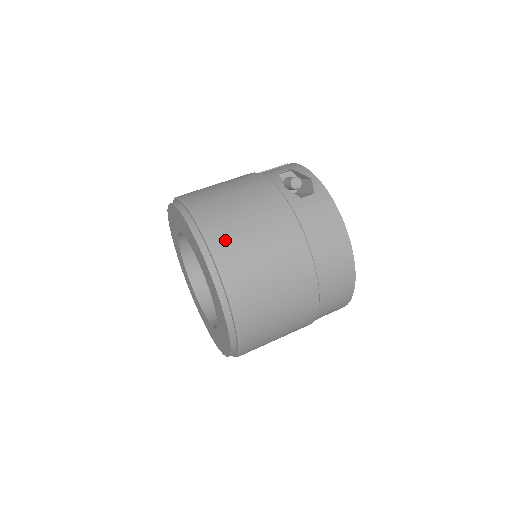
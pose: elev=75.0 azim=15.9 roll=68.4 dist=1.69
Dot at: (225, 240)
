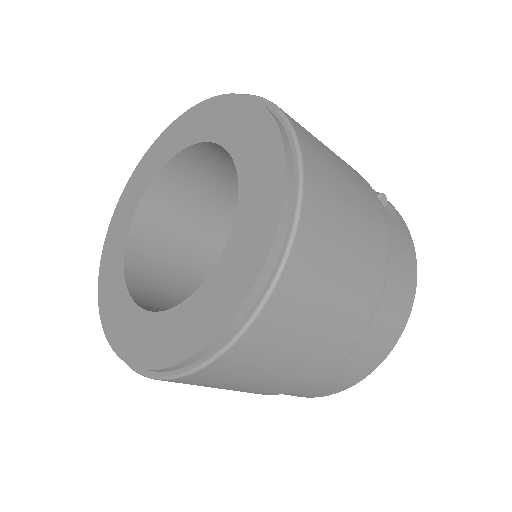
Dot at: (321, 182)
